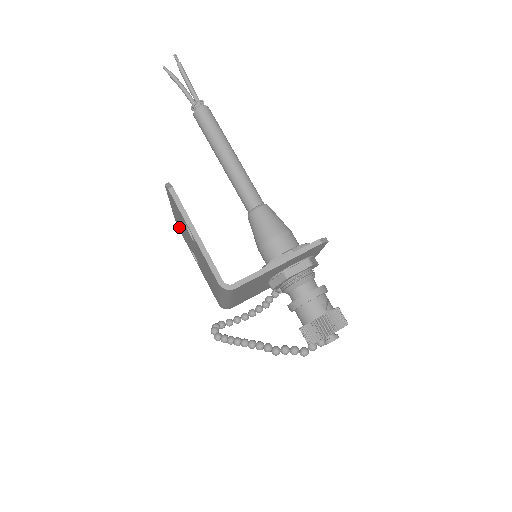
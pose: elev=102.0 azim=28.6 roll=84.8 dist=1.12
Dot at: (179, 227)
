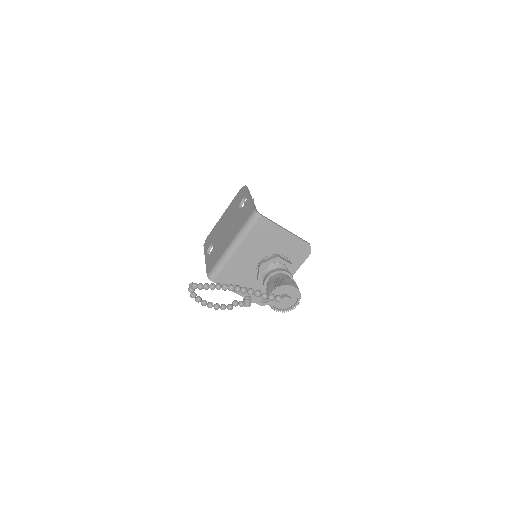
Dot at: (210, 236)
